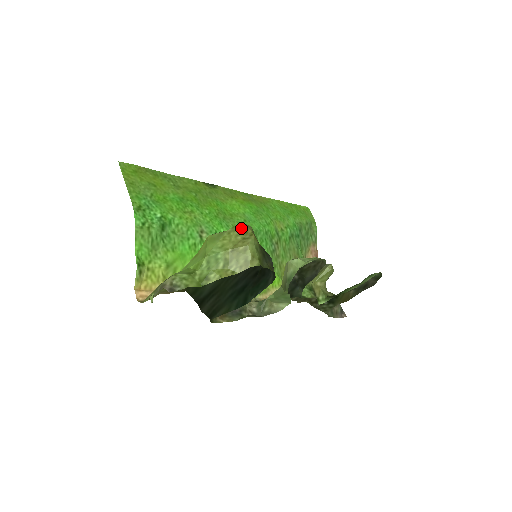
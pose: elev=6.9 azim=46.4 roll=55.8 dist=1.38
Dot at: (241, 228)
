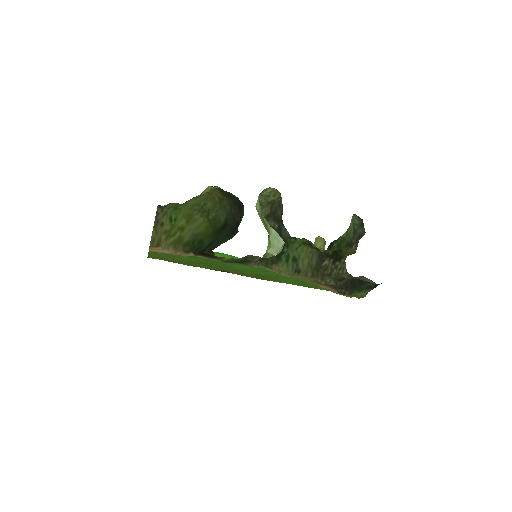
Dot at: (208, 196)
